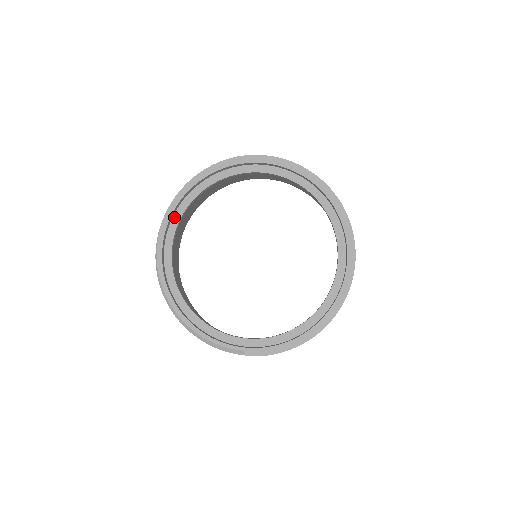
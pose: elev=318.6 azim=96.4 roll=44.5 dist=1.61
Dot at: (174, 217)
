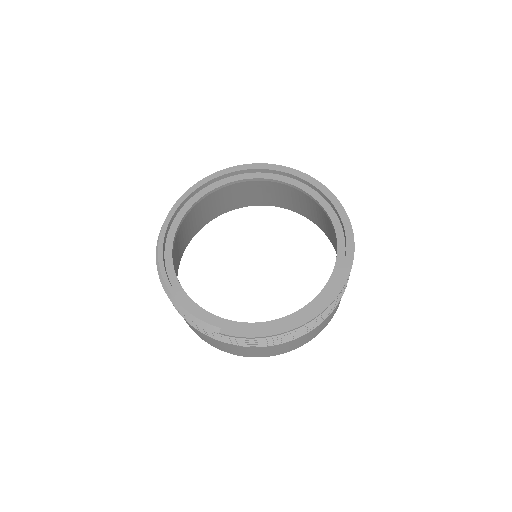
Dot at: (189, 201)
